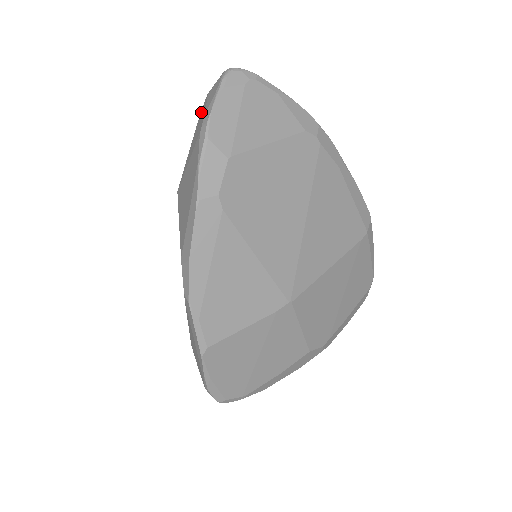
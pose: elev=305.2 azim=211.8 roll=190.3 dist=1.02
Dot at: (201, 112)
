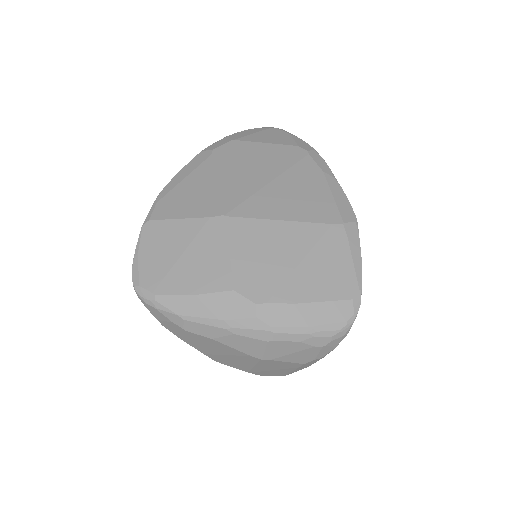
Dot at: occluded
